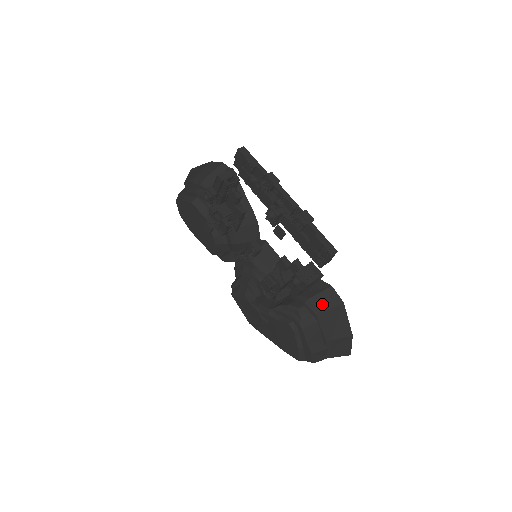
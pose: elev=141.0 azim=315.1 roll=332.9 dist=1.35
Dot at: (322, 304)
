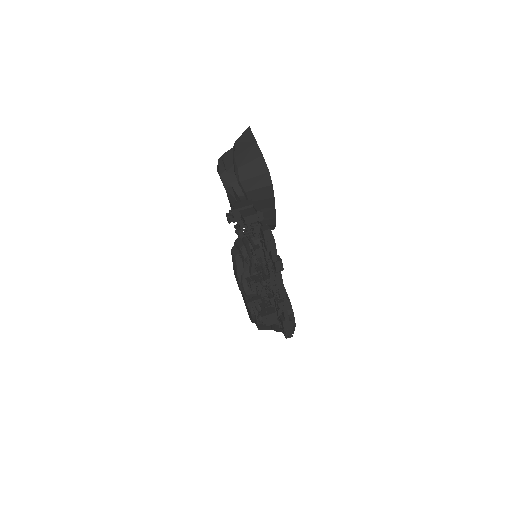
Dot at: occluded
